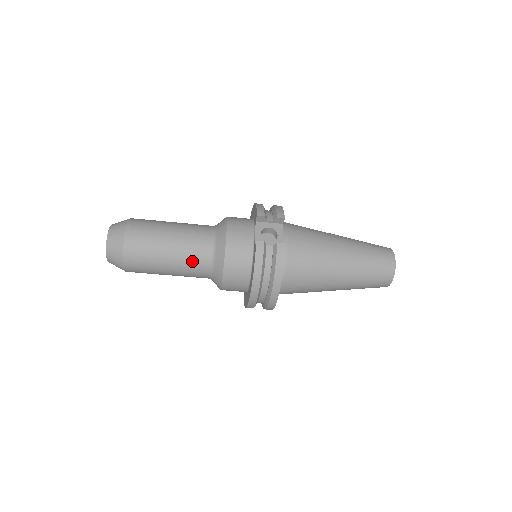
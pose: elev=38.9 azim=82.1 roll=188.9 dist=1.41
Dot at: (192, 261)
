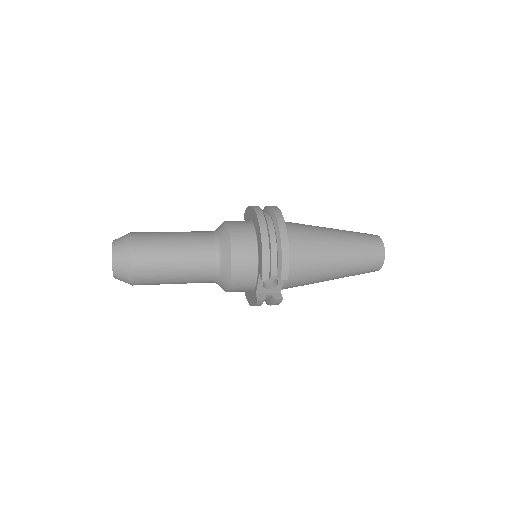
Dot at: occluded
